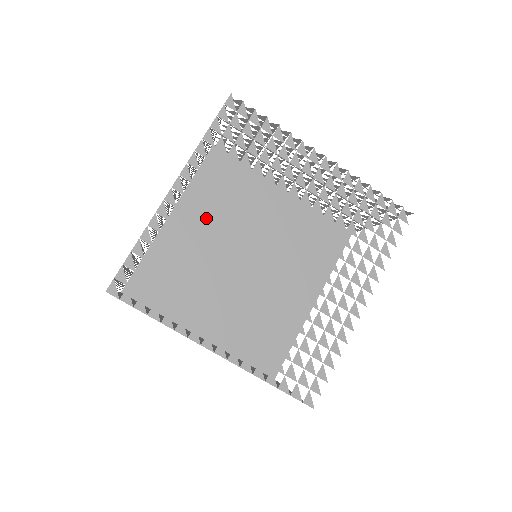
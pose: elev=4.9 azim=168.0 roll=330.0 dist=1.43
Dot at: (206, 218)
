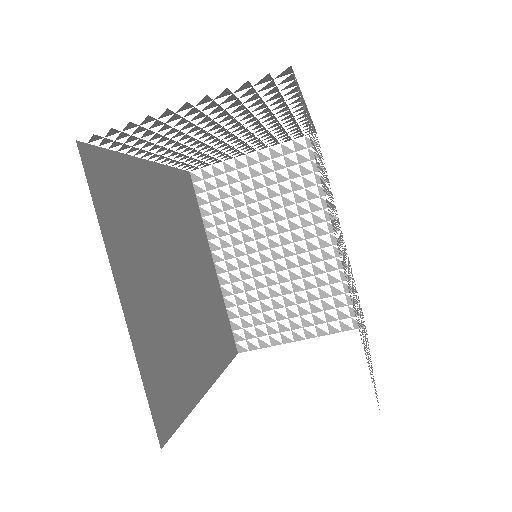
Dot at: (319, 155)
